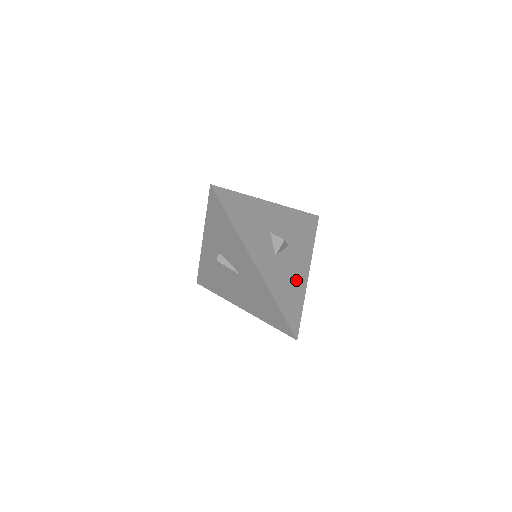
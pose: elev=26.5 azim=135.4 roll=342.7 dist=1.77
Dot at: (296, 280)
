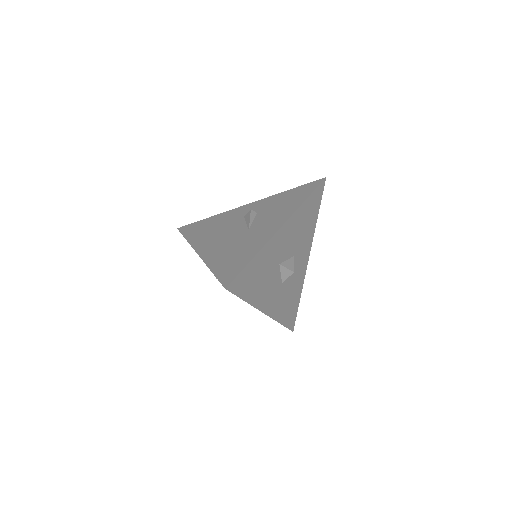
Dot at: (297, 282)
